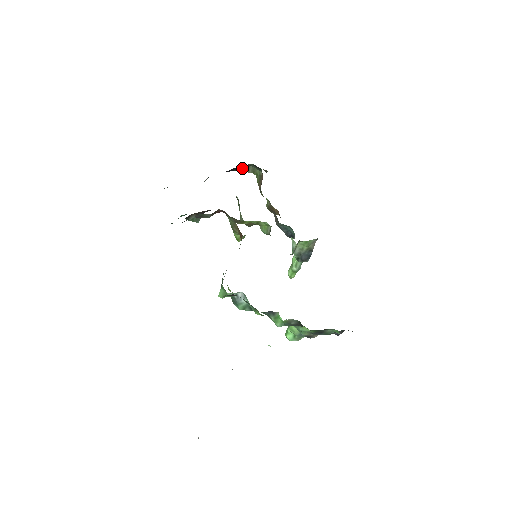
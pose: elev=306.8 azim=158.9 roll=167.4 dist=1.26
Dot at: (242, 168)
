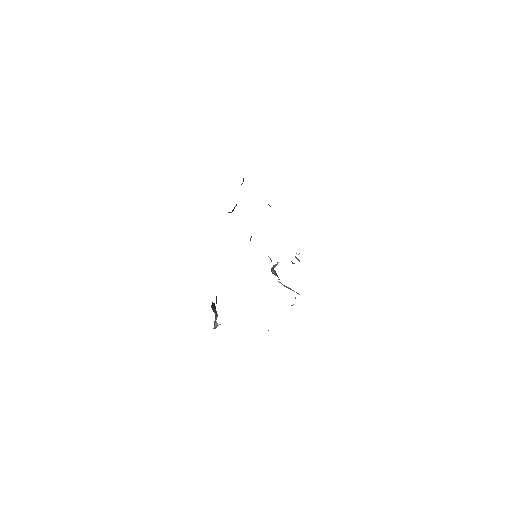
Dot at: occluded
